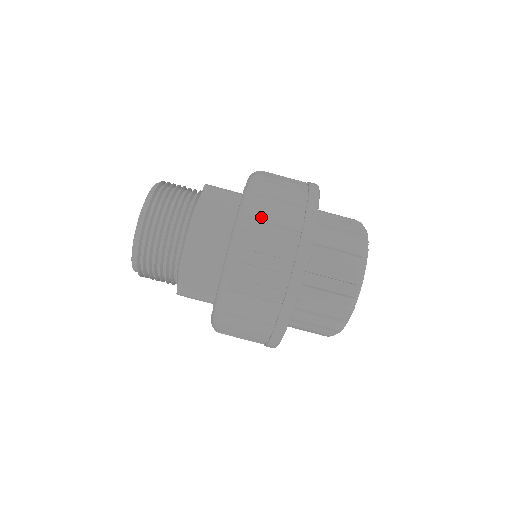
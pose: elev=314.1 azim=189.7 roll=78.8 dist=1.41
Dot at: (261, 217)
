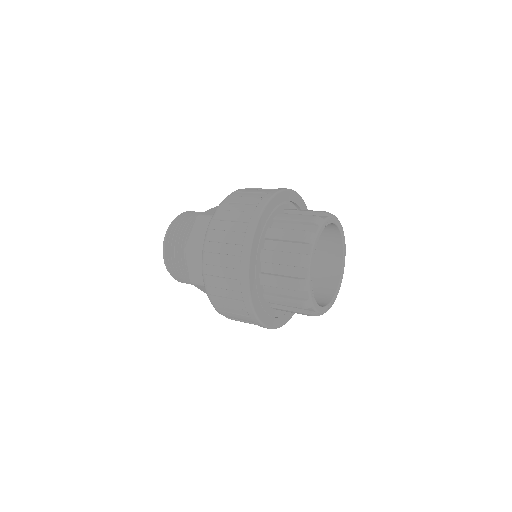
Dot at: (232, 201)
